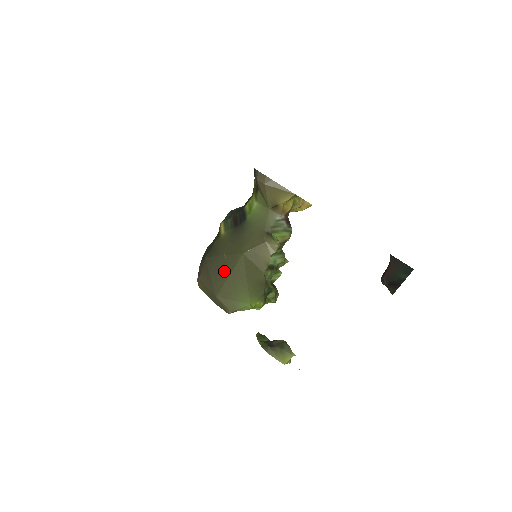
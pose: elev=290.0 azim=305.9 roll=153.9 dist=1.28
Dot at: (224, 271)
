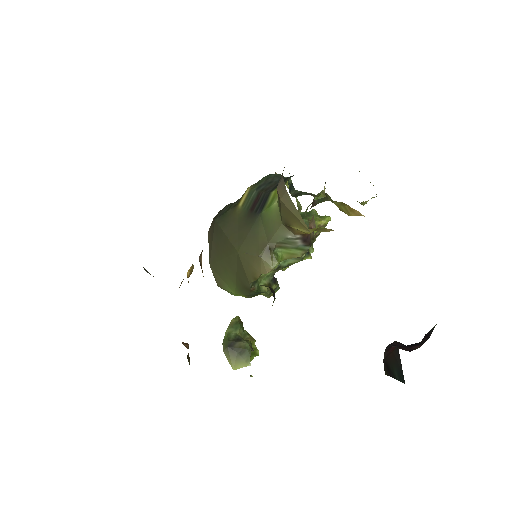
Dot at: (221, 250)
